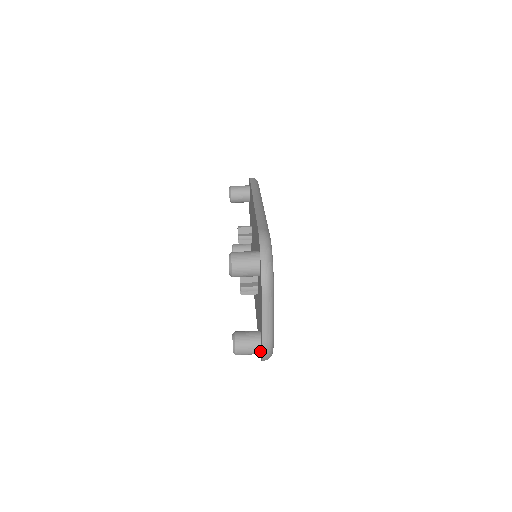
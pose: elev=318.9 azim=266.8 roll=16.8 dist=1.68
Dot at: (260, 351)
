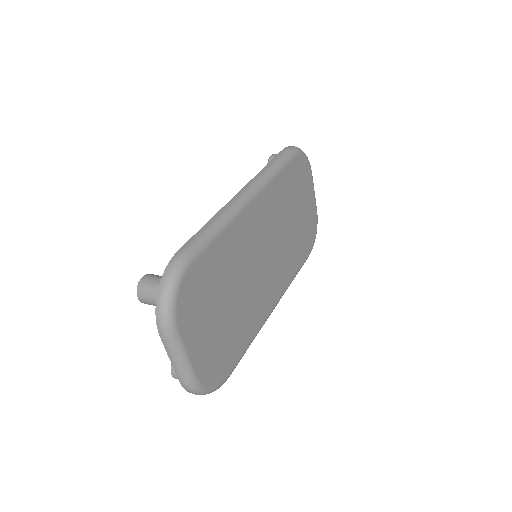
Dot at: occluded
